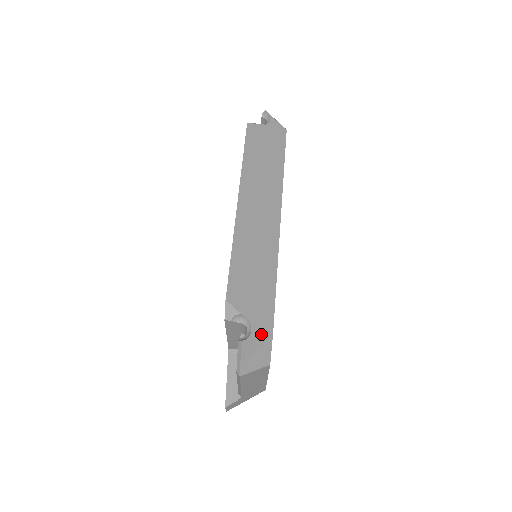
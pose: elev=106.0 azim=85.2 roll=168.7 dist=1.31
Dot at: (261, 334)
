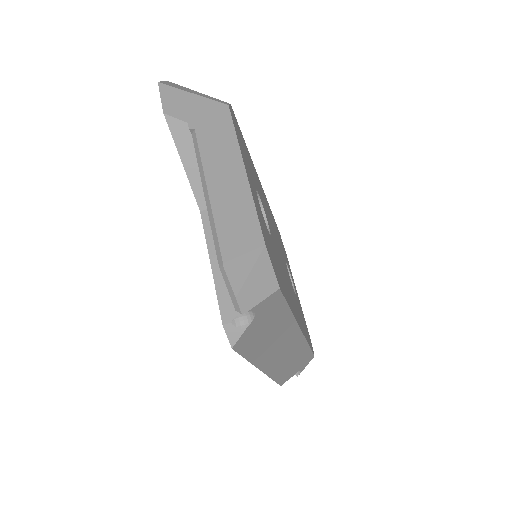
Dot at: (307, 364)
